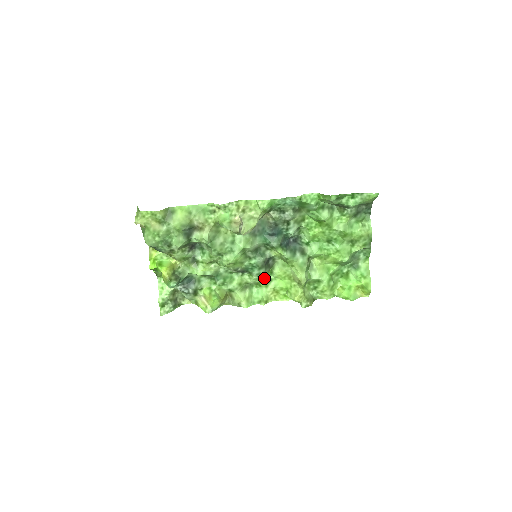
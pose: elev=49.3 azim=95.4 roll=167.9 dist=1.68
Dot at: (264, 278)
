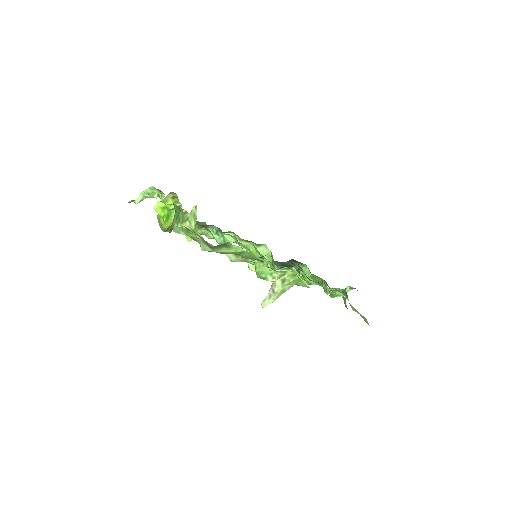
Dot at: occluded
